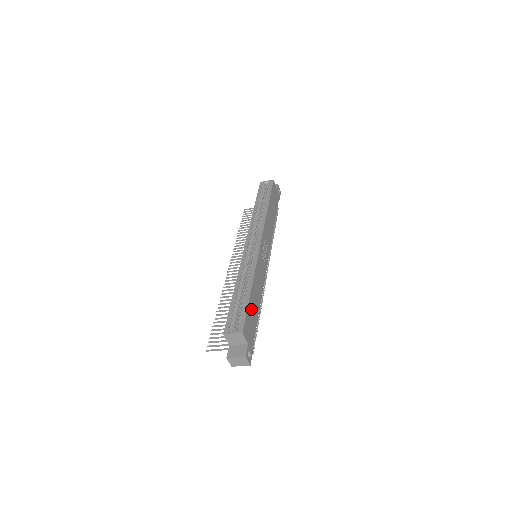
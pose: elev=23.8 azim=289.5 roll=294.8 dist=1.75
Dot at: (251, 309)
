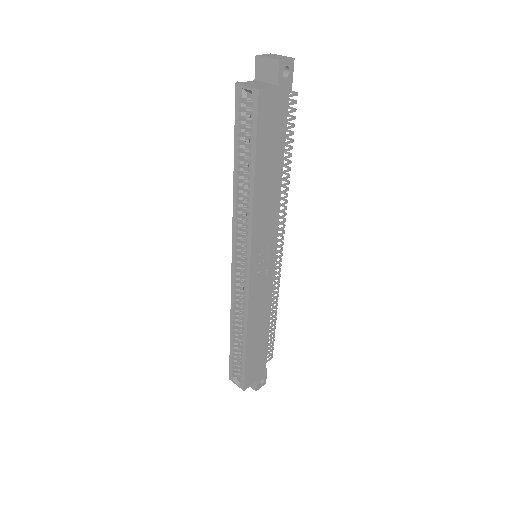
Dot at: (252, 356)
